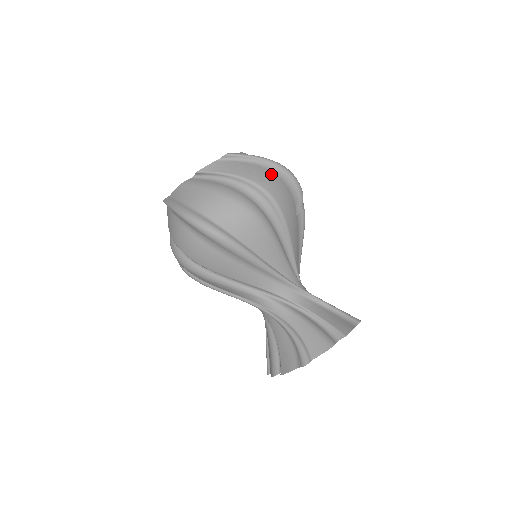
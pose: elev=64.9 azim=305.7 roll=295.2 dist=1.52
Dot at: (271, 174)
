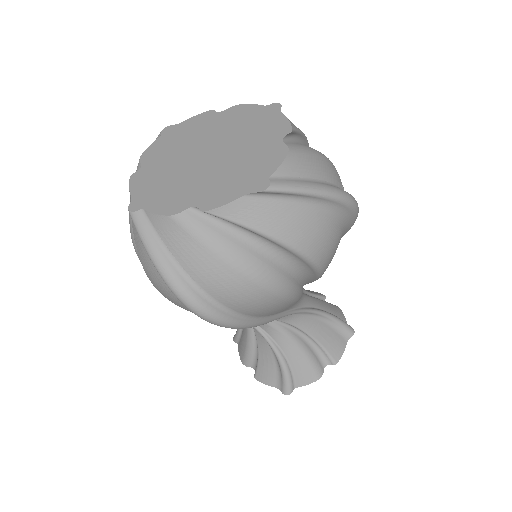
Dot at: (327, 223)
